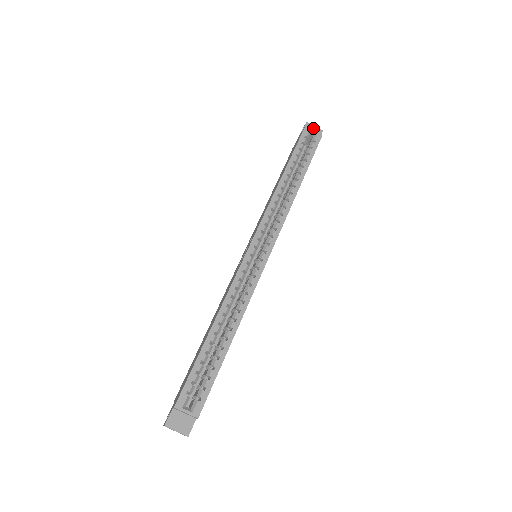
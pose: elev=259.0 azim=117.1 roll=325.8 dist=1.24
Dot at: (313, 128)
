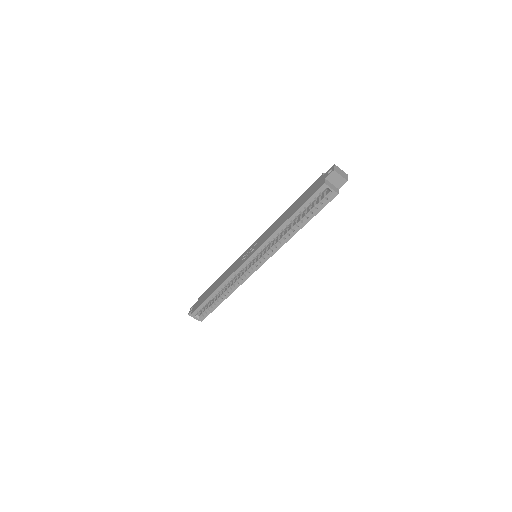
Dot at: (338, 177)
